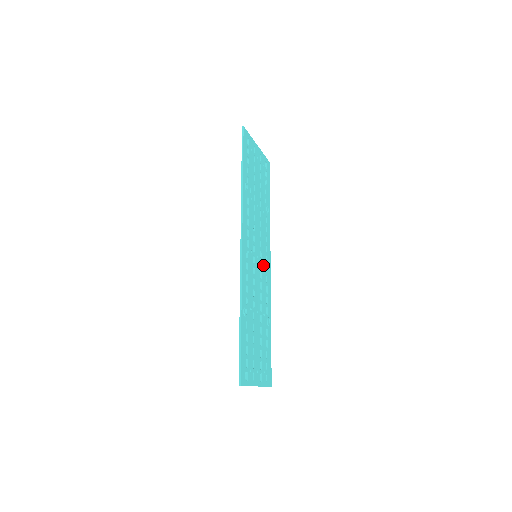
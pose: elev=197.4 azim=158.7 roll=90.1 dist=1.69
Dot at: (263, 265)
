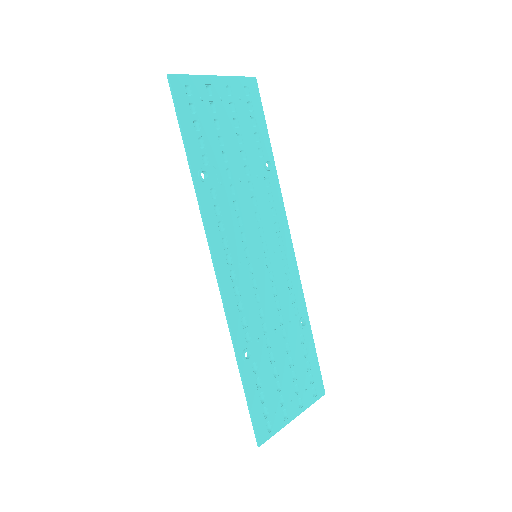
Dot at: (274, 257)
